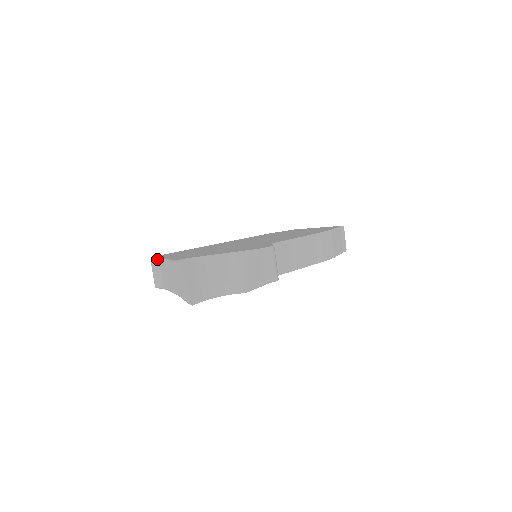
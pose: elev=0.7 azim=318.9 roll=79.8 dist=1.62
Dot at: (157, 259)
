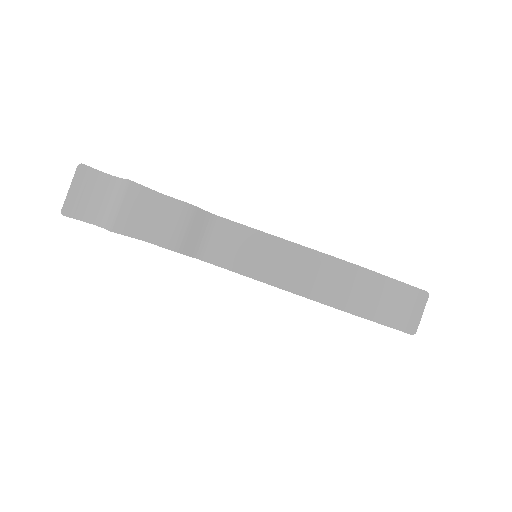
Dot at: occluded
